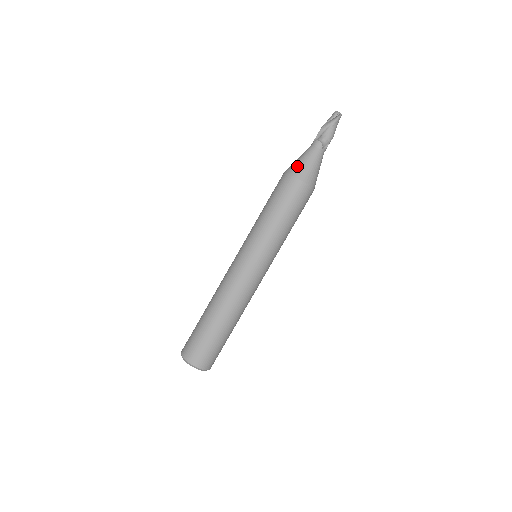
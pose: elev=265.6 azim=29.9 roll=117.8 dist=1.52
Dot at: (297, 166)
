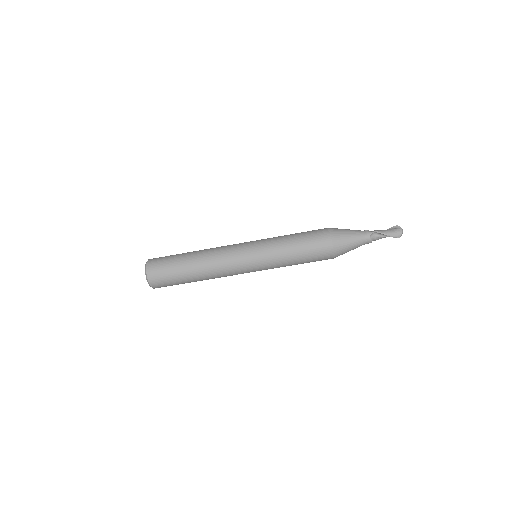
Dot at: (343, 249)
